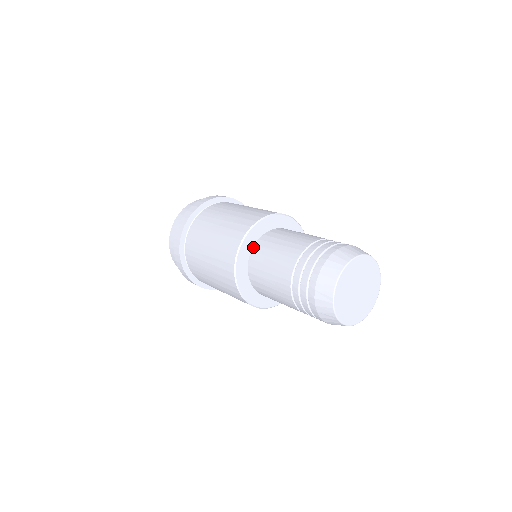
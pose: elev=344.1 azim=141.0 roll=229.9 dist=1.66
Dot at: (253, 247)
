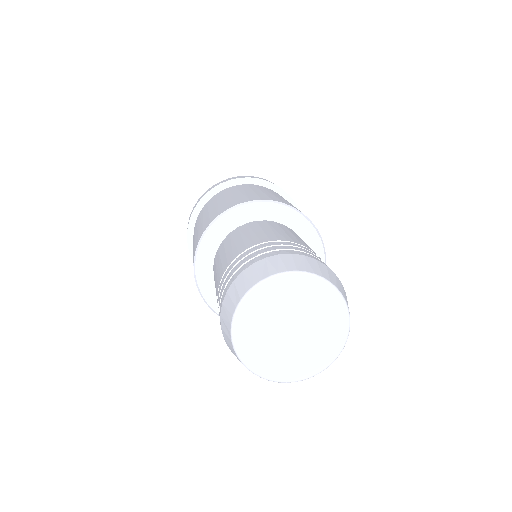
Dot at: occluded
